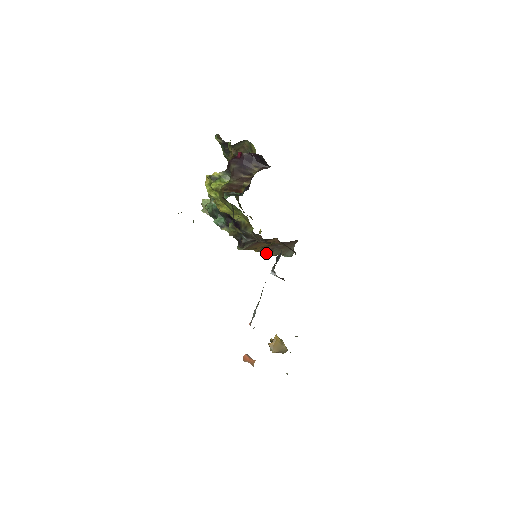
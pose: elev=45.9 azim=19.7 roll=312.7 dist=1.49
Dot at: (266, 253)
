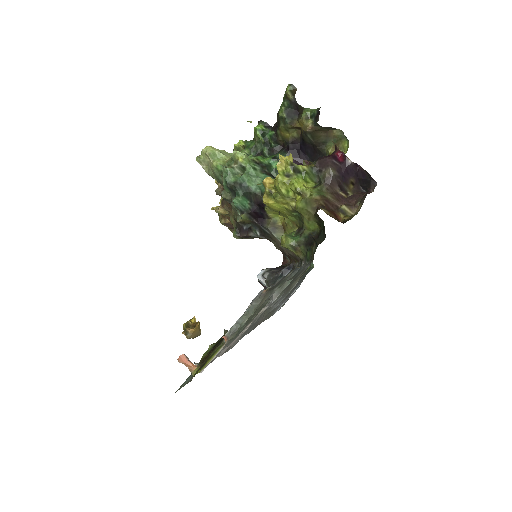
Dot at: (228, 228)
